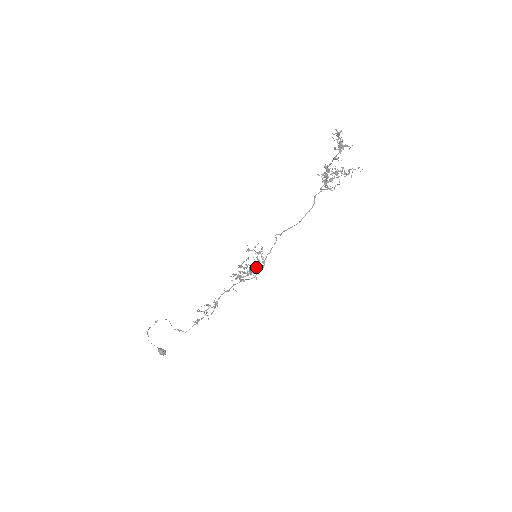
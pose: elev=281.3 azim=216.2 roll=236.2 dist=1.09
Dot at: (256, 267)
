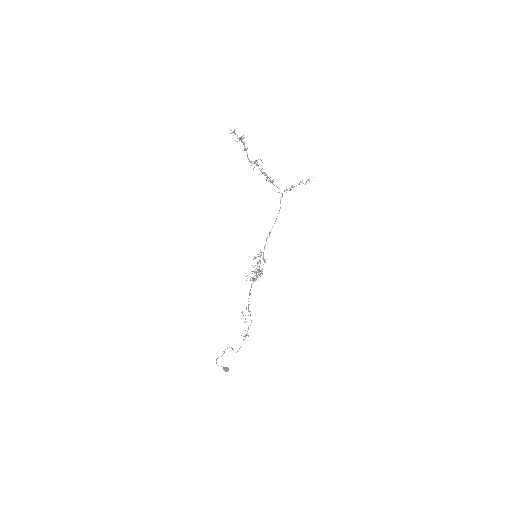
Dot at: occluded
